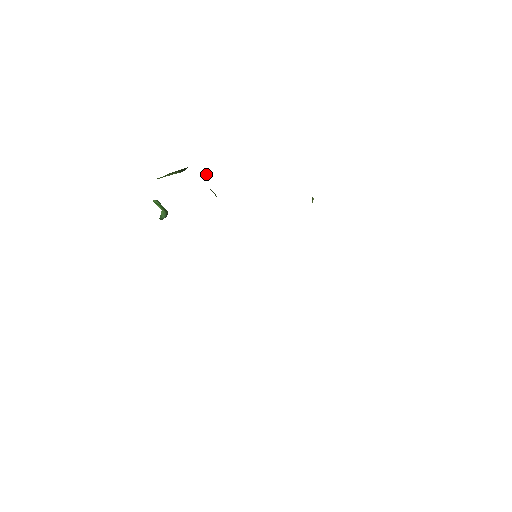
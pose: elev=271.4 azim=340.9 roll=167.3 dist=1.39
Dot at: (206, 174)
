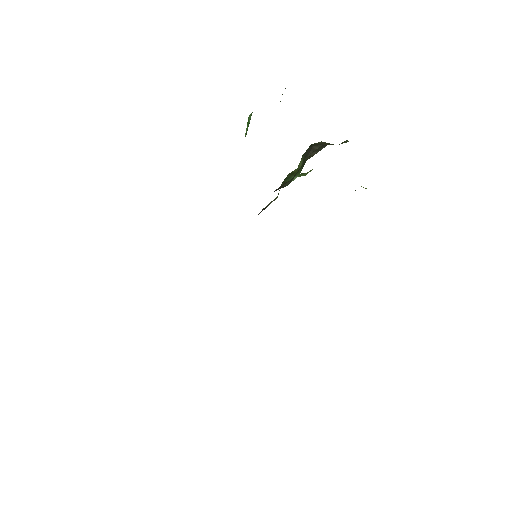
Dot at: (319, 145)
